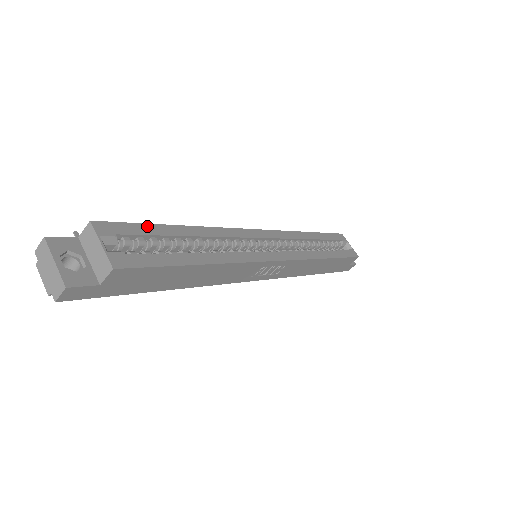
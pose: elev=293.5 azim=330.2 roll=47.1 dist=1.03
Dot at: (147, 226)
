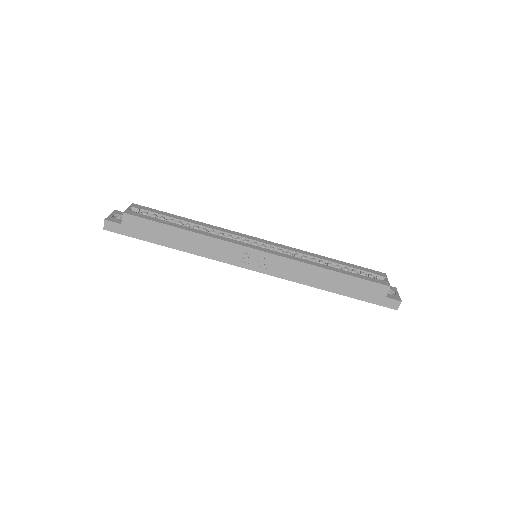
Dot at: (163, 212)
